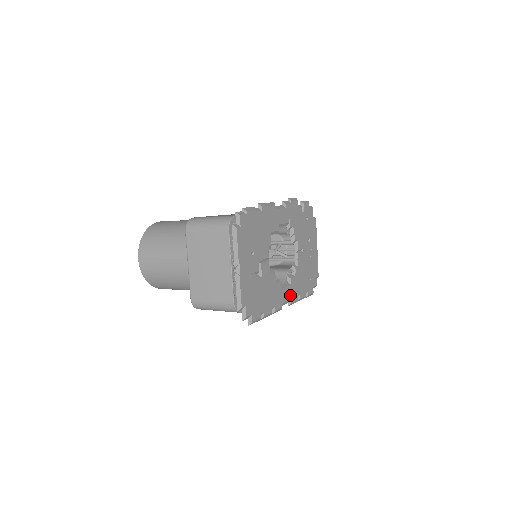
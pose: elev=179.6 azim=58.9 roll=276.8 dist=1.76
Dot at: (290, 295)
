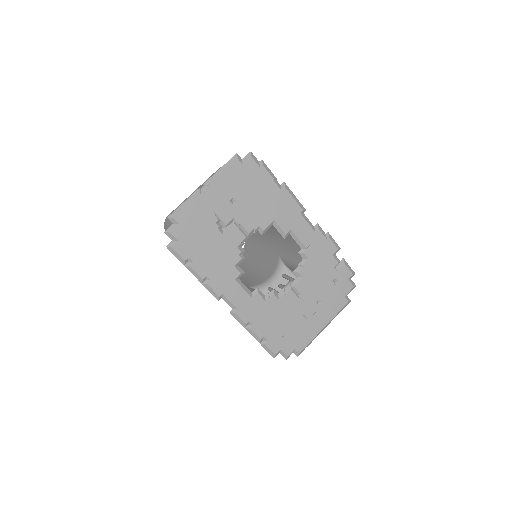
Dot at: (241, 304)
